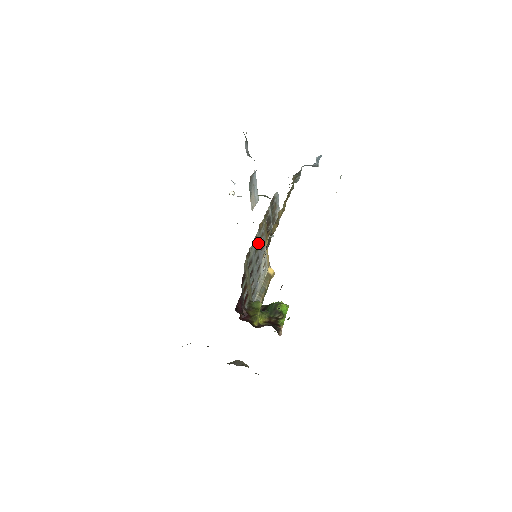
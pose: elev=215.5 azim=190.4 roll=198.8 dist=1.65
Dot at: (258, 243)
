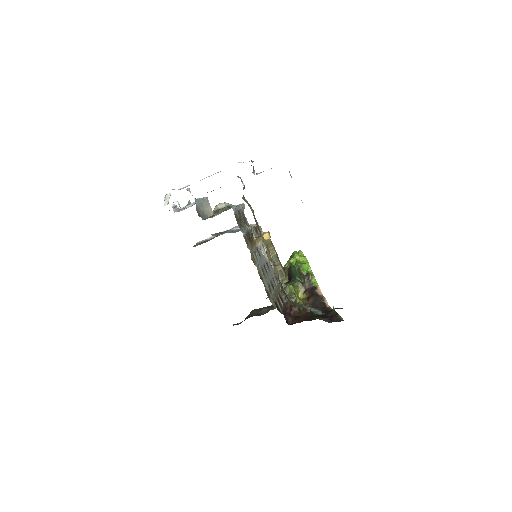
Dot at: (260, 267)
